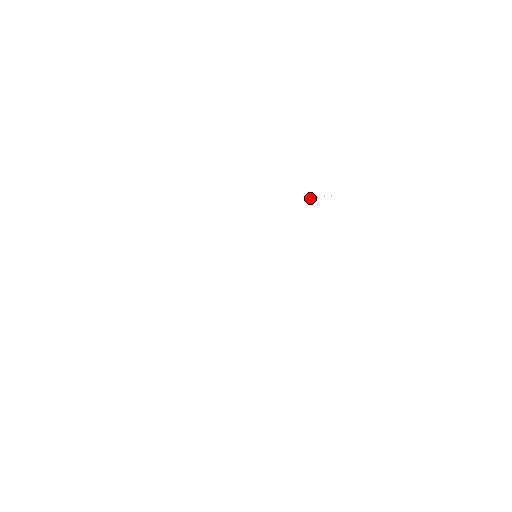
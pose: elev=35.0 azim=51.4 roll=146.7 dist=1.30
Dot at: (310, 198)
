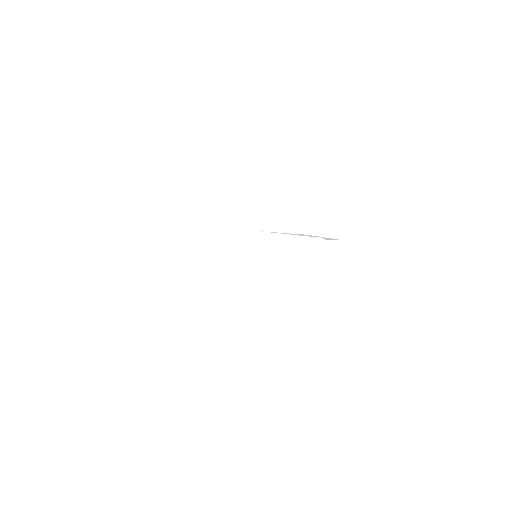
Dot at: (315, 237)
